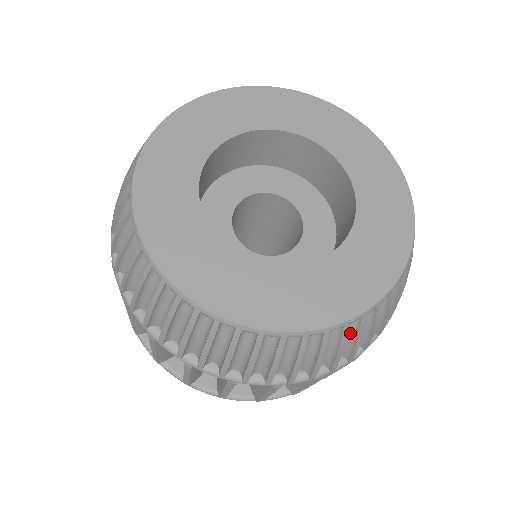
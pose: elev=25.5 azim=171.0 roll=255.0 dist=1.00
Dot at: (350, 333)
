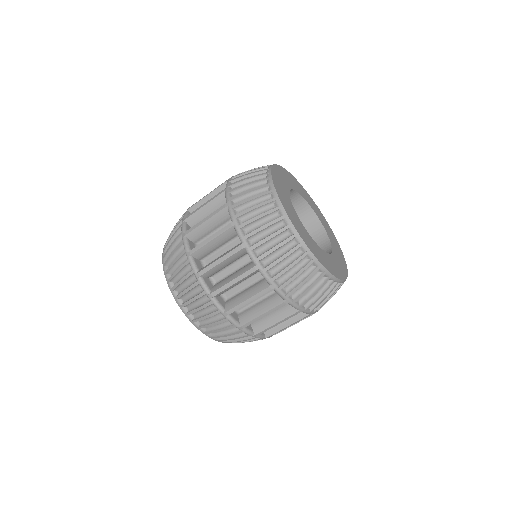
Dot at: (305, 273)
